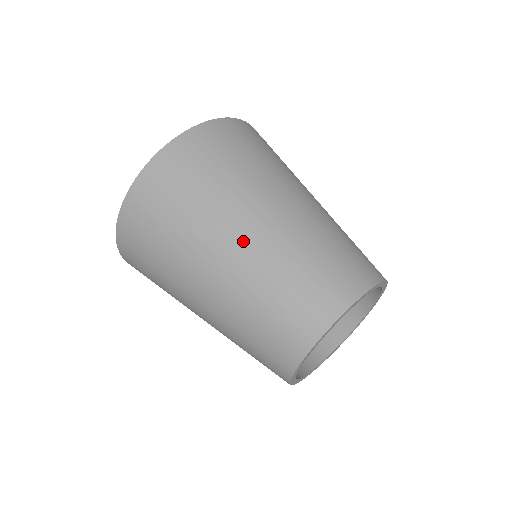
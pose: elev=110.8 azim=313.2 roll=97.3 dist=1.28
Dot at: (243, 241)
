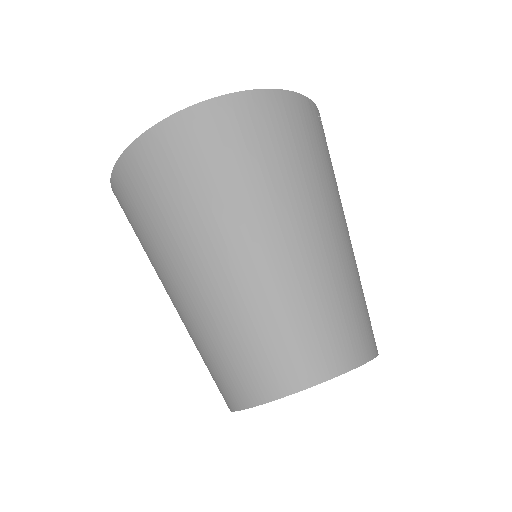
Dot at: (220, 268)
